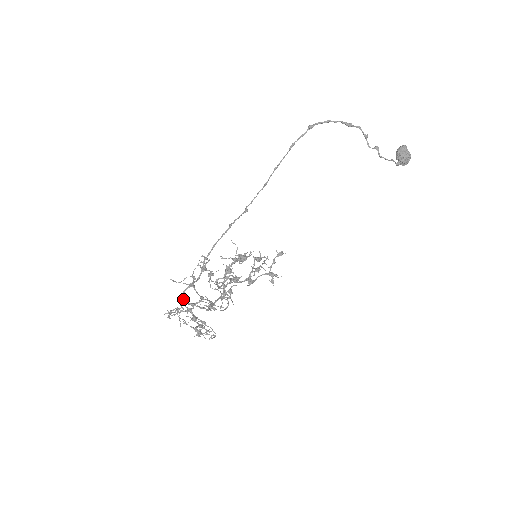
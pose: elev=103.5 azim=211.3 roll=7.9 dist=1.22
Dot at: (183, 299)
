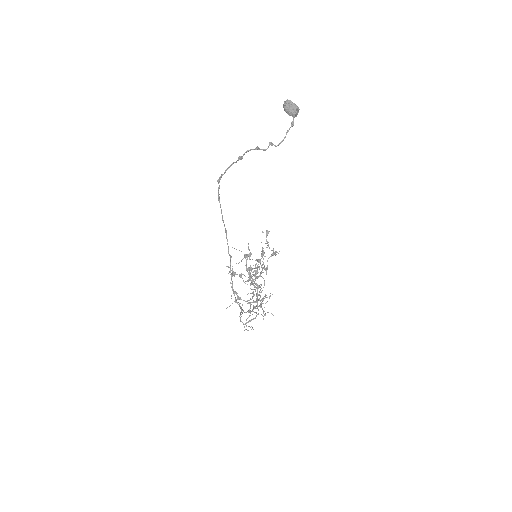
Dot at: occluded
